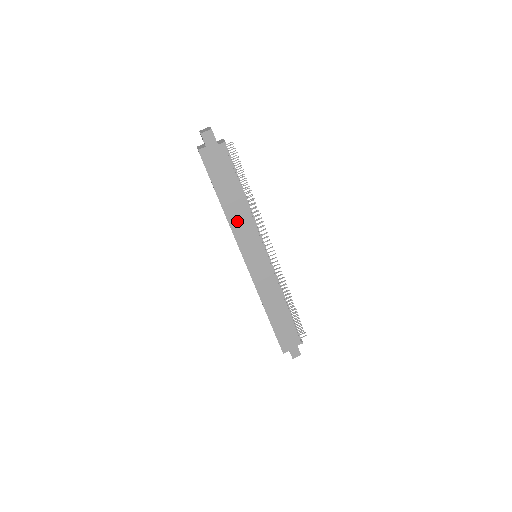
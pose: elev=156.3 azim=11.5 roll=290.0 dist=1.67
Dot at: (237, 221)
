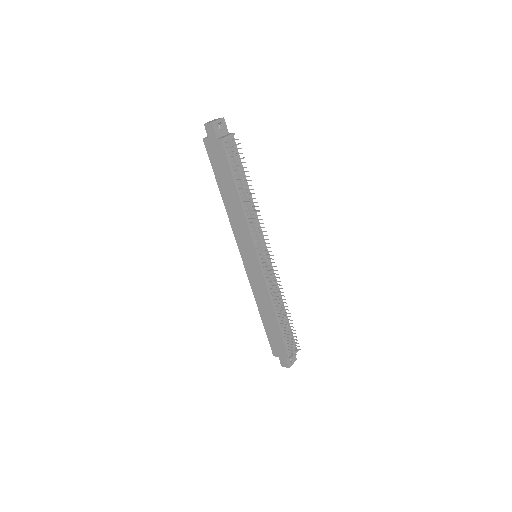
Dot at: (234, 217)
